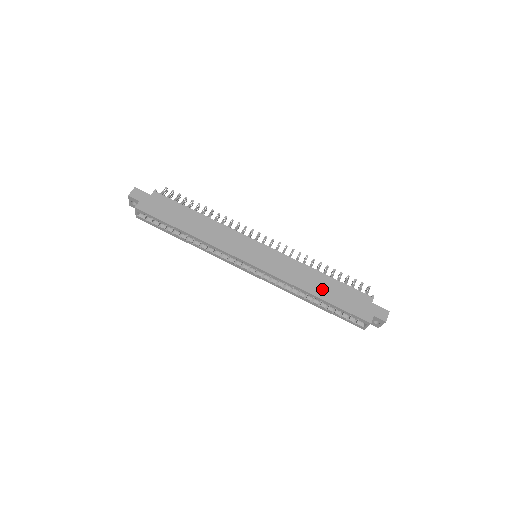
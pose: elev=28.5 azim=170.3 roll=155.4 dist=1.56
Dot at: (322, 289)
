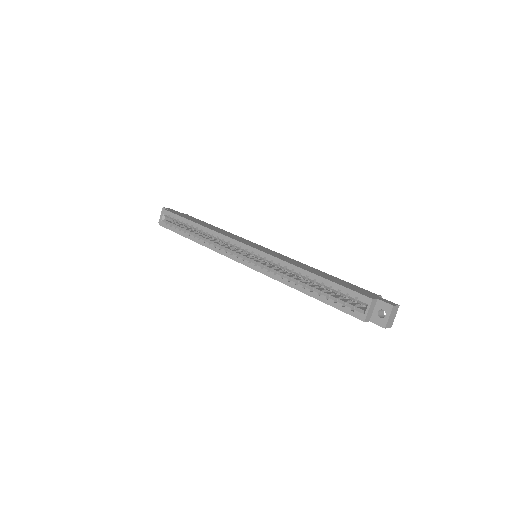
Dot at: (318, 273)
